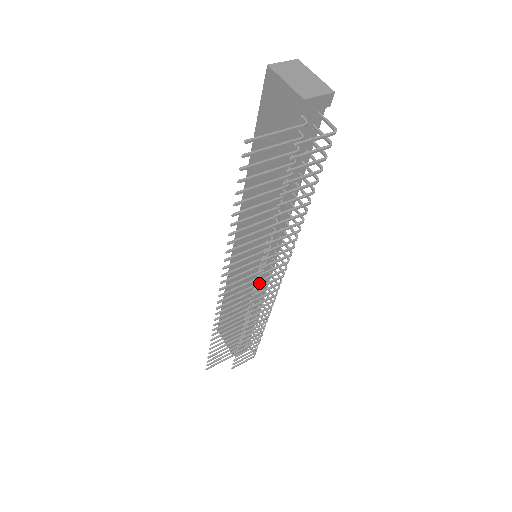
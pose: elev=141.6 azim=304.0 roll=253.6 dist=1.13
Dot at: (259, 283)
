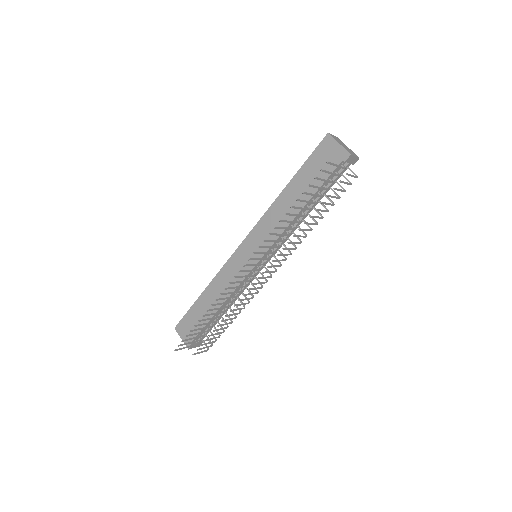
Dot at: (255, 275)
